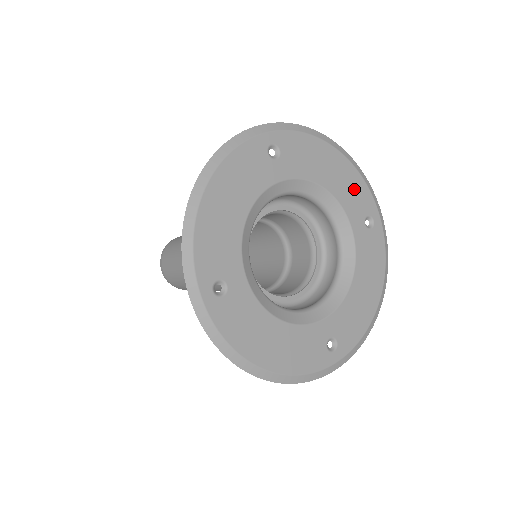
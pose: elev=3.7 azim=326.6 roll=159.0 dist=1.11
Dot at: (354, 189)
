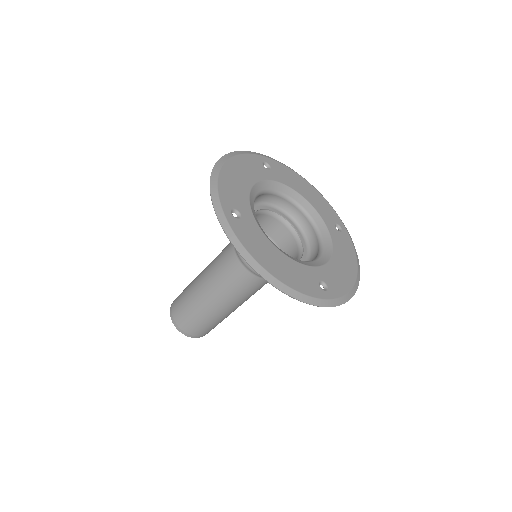
Dot at: (323, 206)
